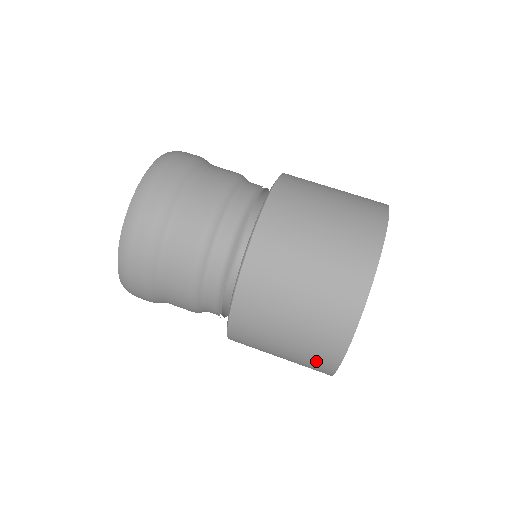
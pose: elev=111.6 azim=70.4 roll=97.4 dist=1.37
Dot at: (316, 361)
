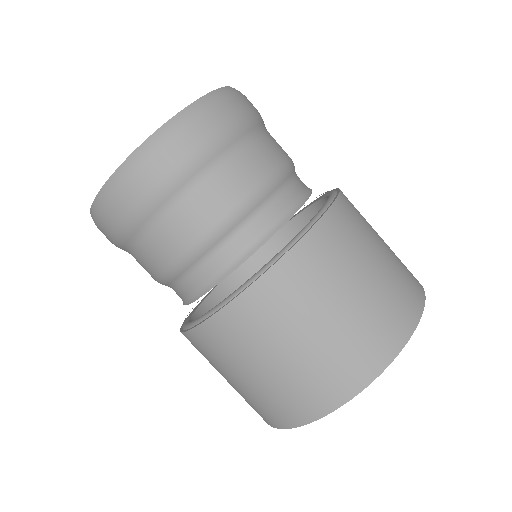
Dot at: occluded
